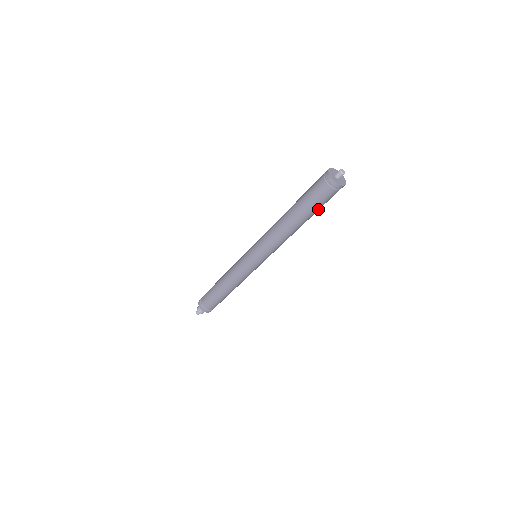
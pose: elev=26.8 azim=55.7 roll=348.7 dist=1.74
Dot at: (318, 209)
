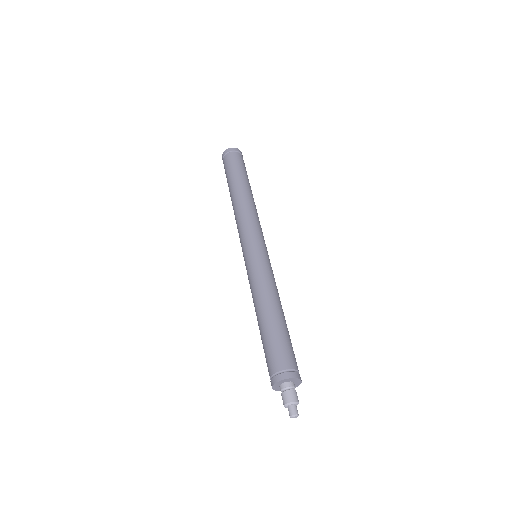
Dot at: (240, 171)
